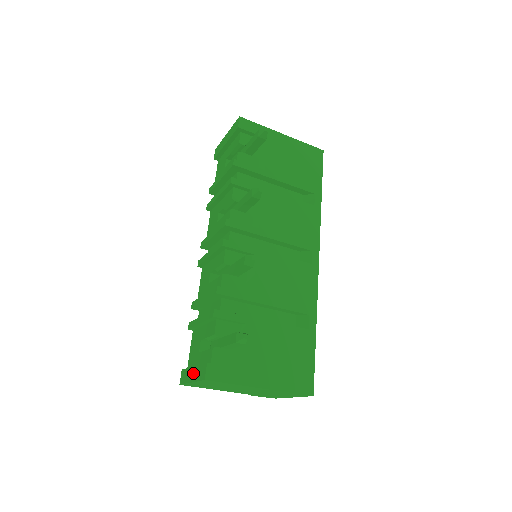
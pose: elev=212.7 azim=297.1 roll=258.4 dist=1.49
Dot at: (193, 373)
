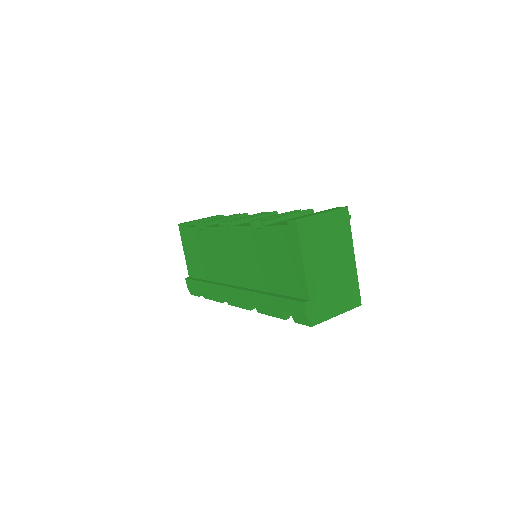
Dot at: (320, 212)
